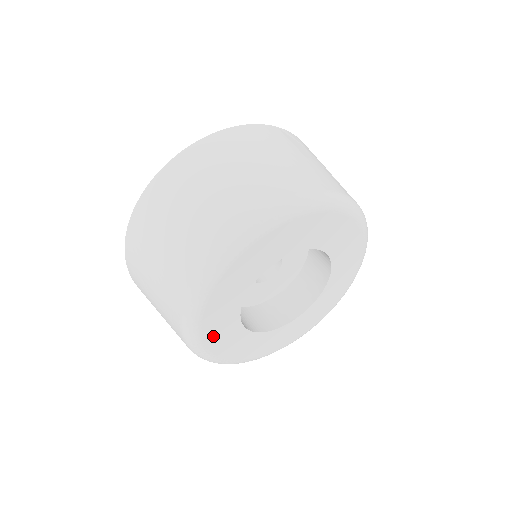
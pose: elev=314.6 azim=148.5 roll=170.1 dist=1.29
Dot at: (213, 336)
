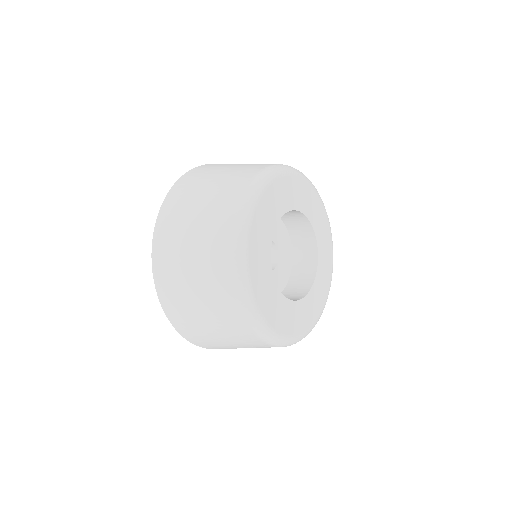
Dot at: (254, 247)
